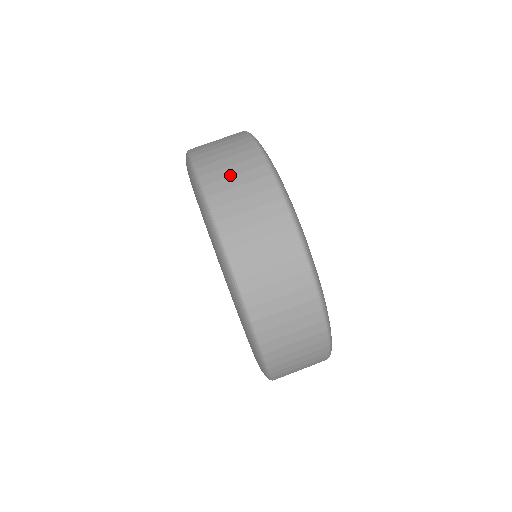
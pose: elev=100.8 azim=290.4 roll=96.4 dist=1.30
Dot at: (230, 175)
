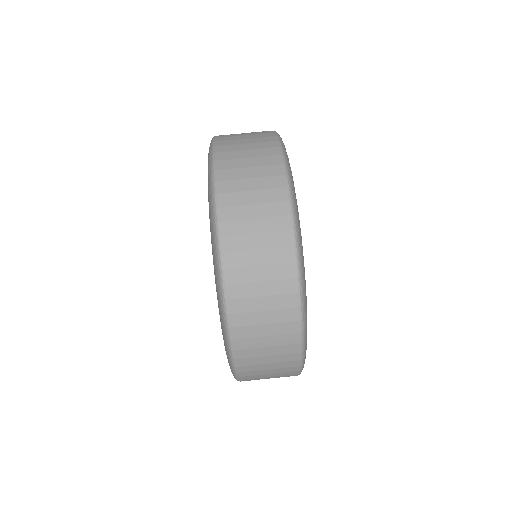
Dot at: (253, 248)
